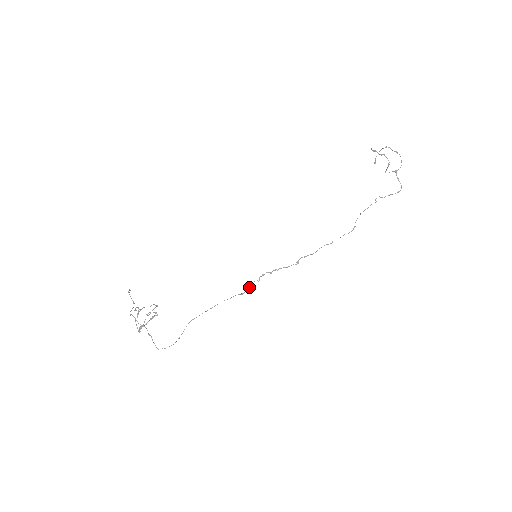
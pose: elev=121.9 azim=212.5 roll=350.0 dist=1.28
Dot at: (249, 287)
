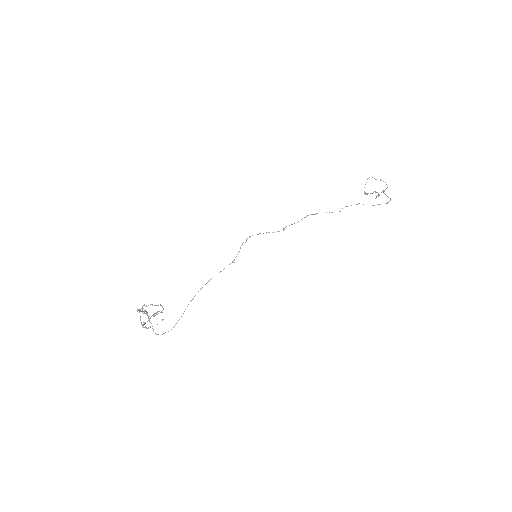
Dot at: occluded
